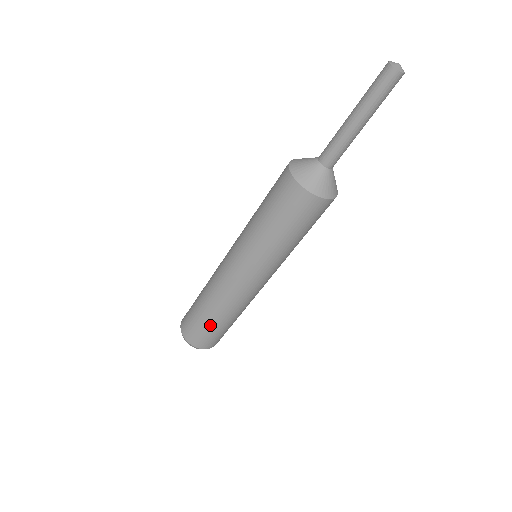
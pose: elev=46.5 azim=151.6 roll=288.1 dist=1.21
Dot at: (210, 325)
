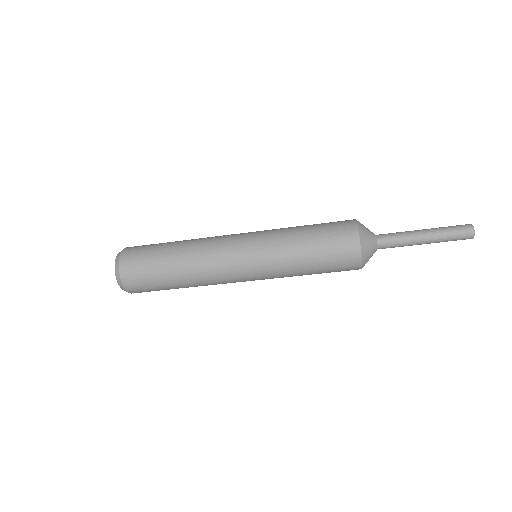
Dot at: (161, 272)
